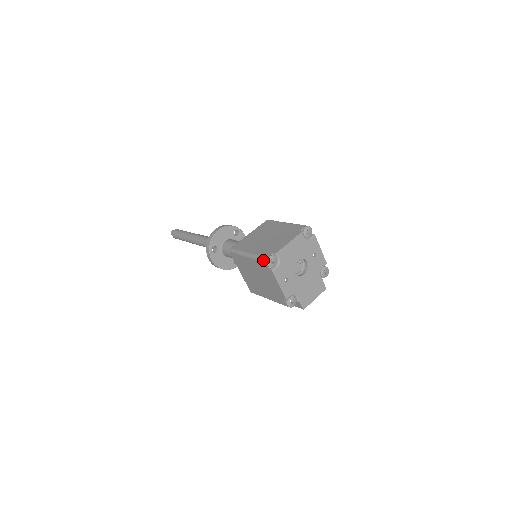
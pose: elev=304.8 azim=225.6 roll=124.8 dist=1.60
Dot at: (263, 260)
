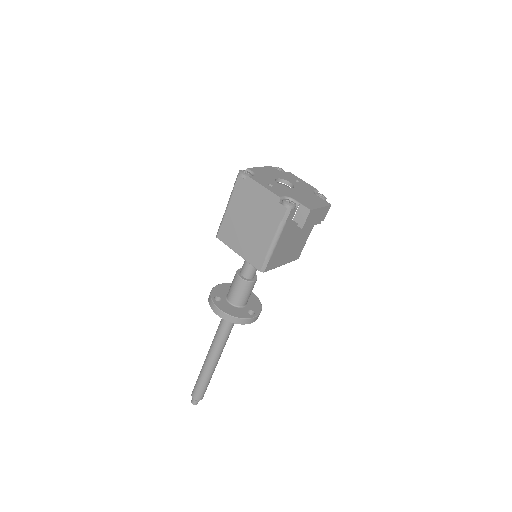
Dot at: (236, 178)
